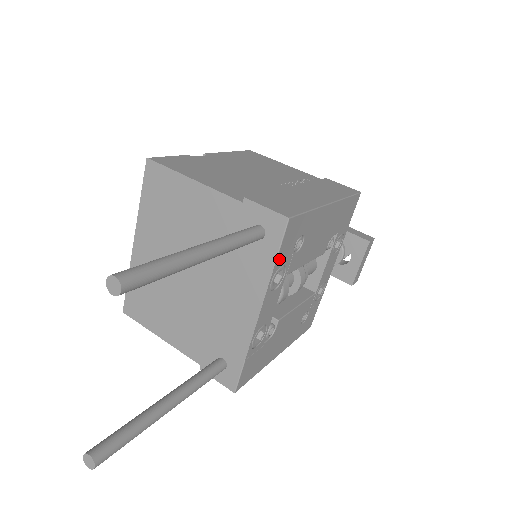
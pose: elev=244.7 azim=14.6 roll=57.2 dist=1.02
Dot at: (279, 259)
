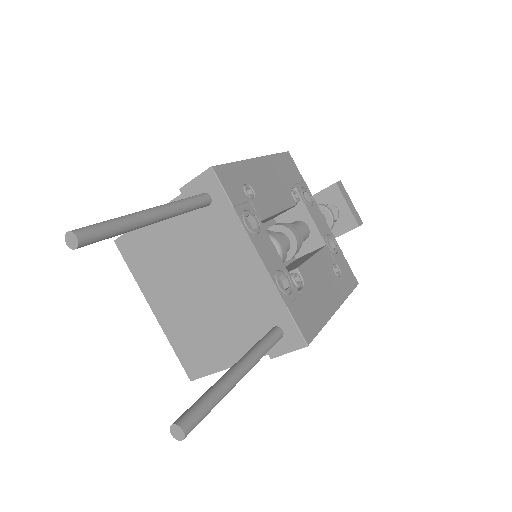
Dot at: (235, 203)
